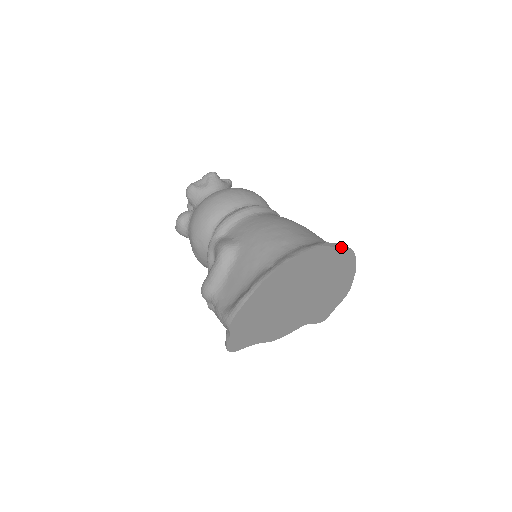
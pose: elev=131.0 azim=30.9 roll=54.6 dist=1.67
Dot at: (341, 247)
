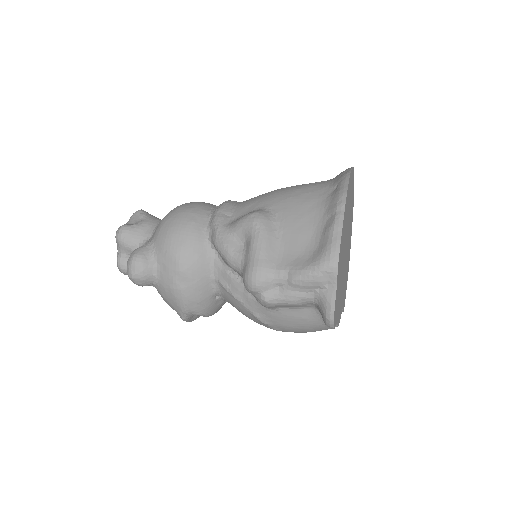
Dot at: occluded
